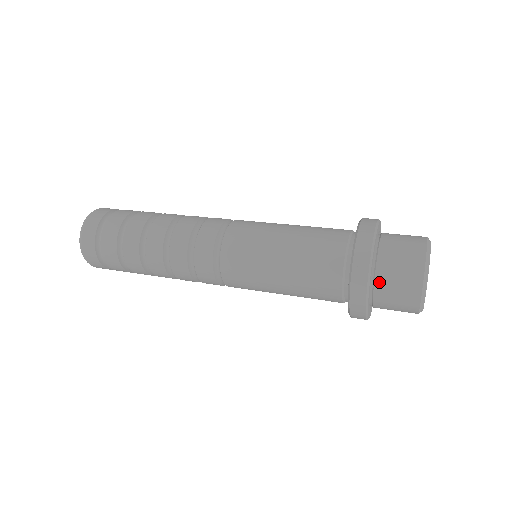
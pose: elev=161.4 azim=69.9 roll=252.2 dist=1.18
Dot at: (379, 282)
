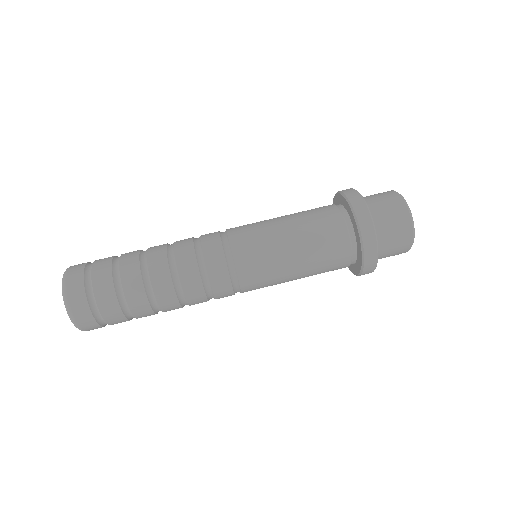
Dot at: occluded
